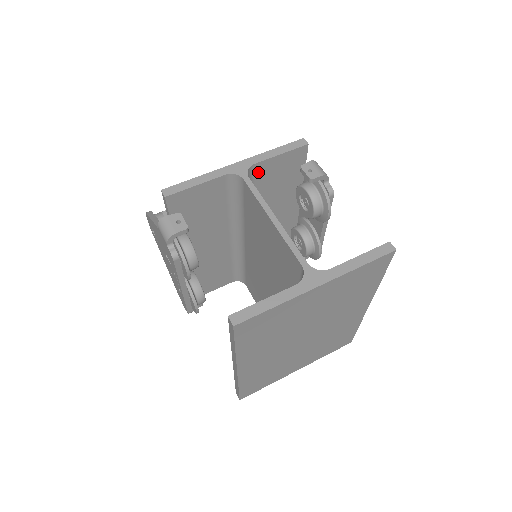
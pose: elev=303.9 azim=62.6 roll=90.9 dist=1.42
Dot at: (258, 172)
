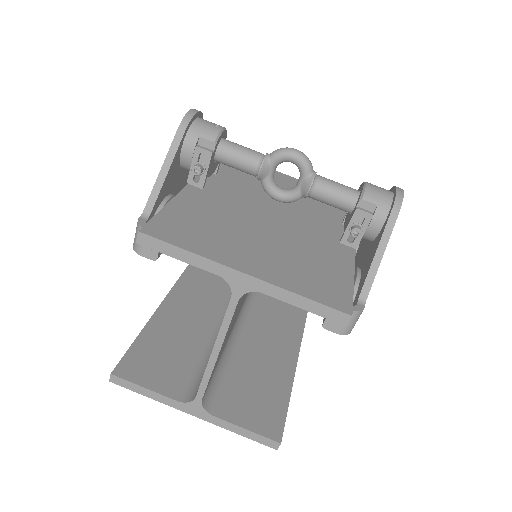
Dot at: occluded
